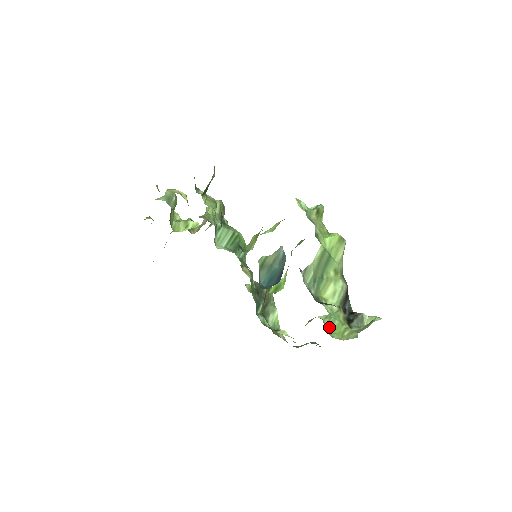
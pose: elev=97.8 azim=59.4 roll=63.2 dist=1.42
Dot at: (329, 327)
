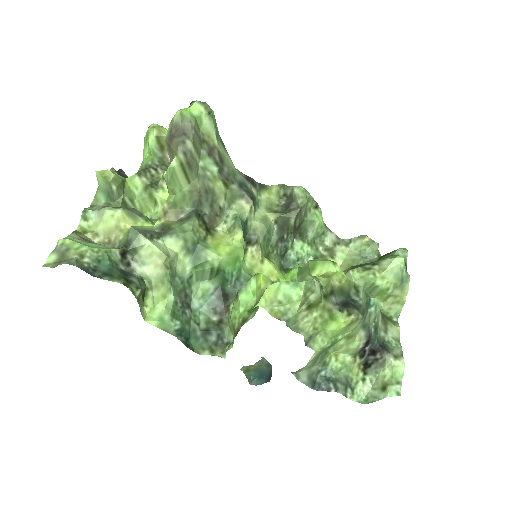
Dot at: (369, 292)
